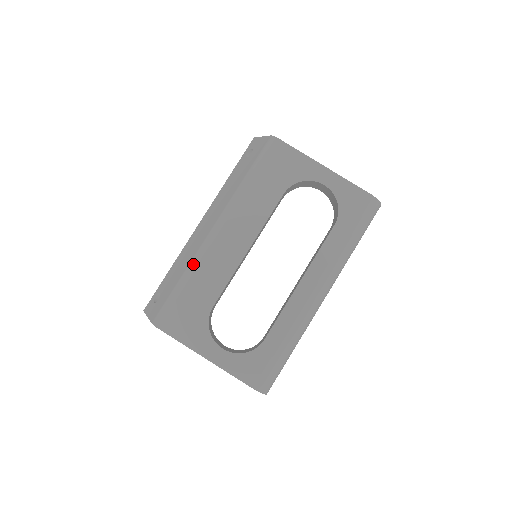
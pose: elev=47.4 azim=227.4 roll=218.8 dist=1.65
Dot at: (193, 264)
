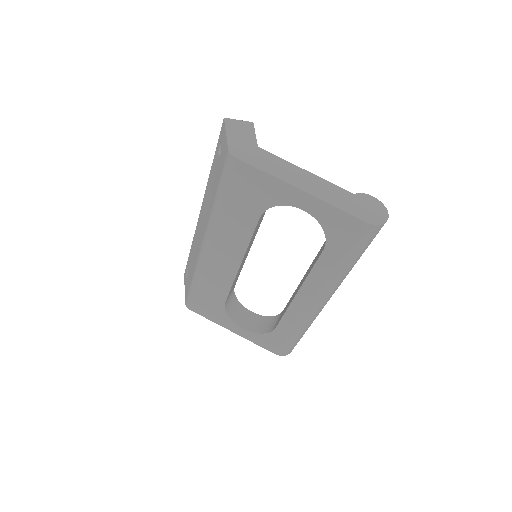
Dot at: (197, 271)
